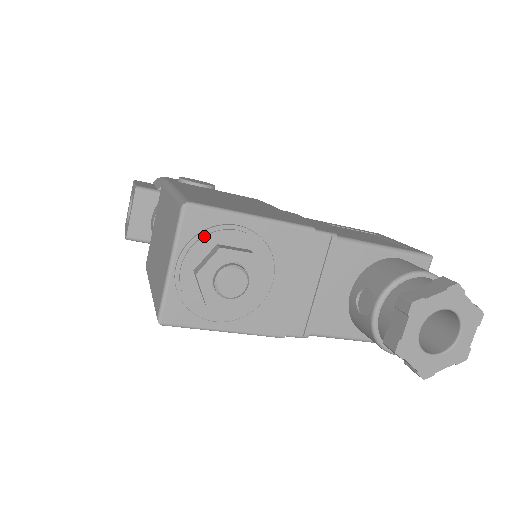
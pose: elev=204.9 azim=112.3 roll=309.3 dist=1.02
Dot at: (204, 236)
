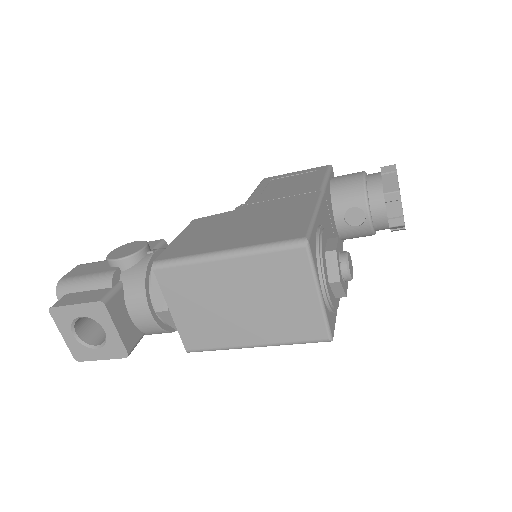
Dot at: (322, 253)
